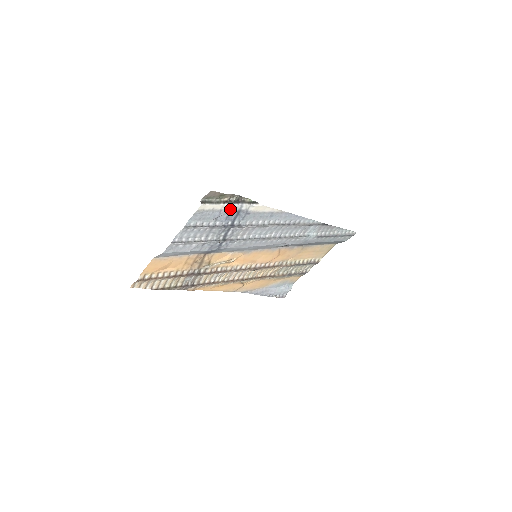
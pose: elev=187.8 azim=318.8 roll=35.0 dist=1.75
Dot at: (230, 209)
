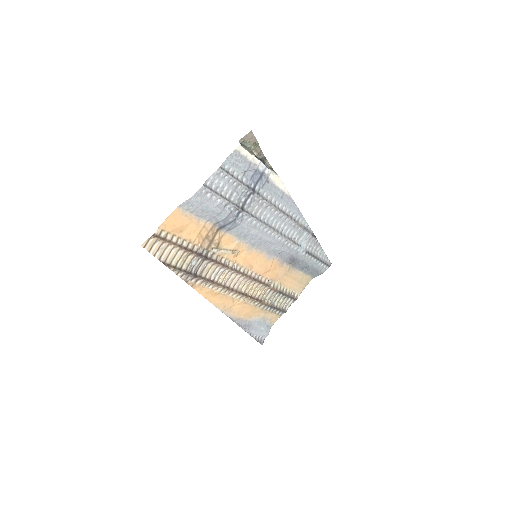
Dot at: (257, 166)
